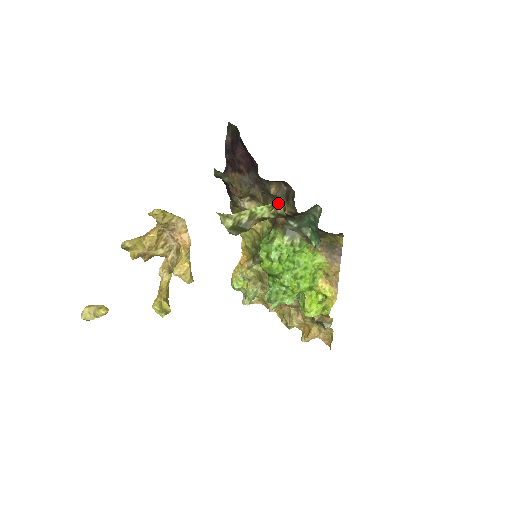
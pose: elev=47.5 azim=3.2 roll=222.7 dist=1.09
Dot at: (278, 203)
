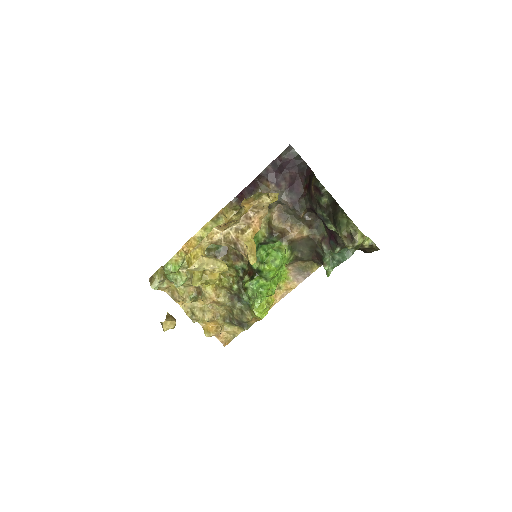
Dot at: (368, 238)
